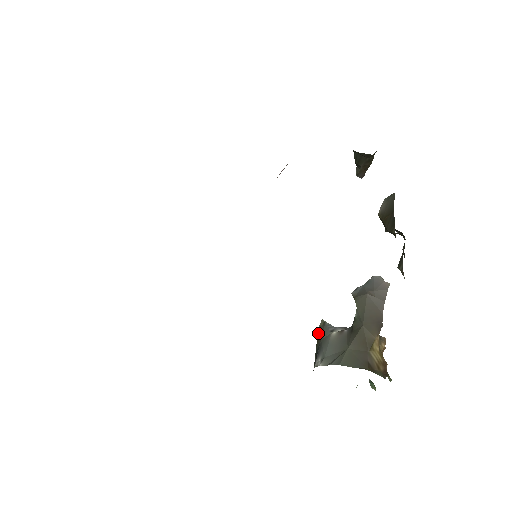
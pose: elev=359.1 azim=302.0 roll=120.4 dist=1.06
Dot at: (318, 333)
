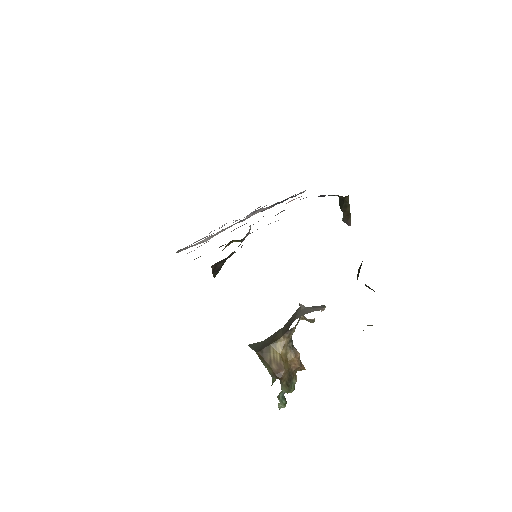
Dot at: occluded
